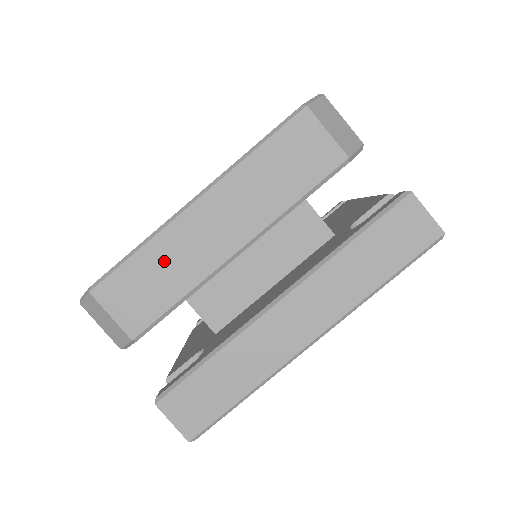
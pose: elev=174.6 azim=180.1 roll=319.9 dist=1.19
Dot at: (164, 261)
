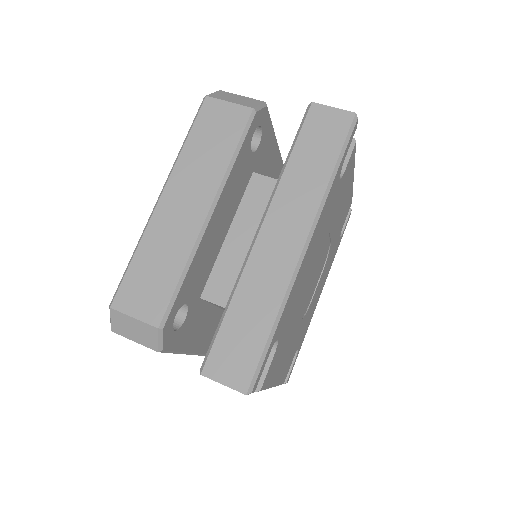
Dot at: (156, 252)
